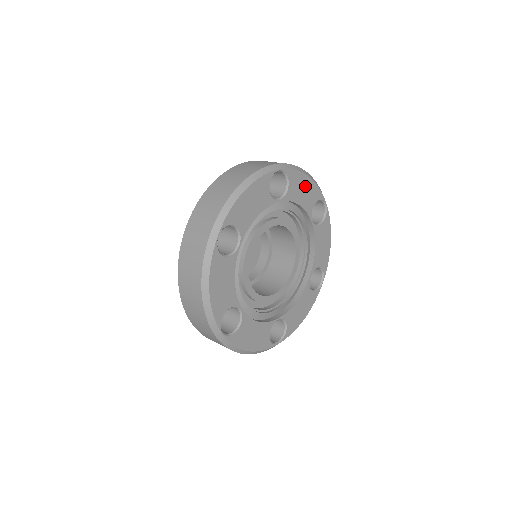
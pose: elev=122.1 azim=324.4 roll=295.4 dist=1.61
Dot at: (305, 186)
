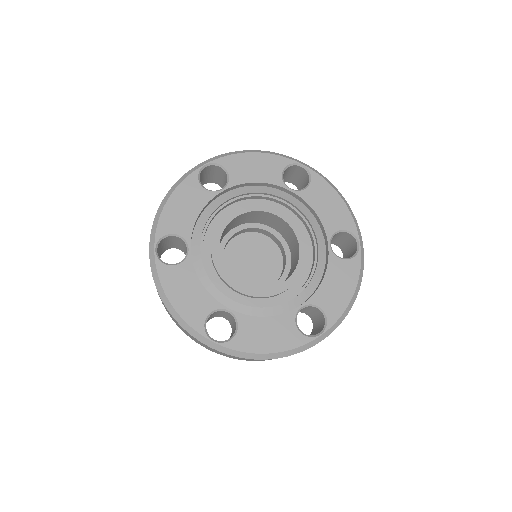
Dot at: (333, 203)
